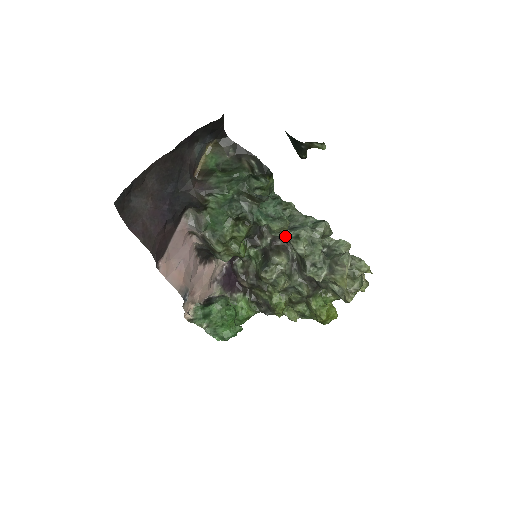
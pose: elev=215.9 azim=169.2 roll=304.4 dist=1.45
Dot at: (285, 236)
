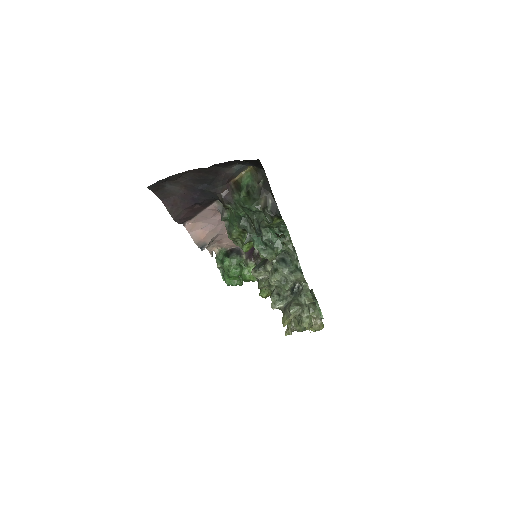
Dot at: occluded
